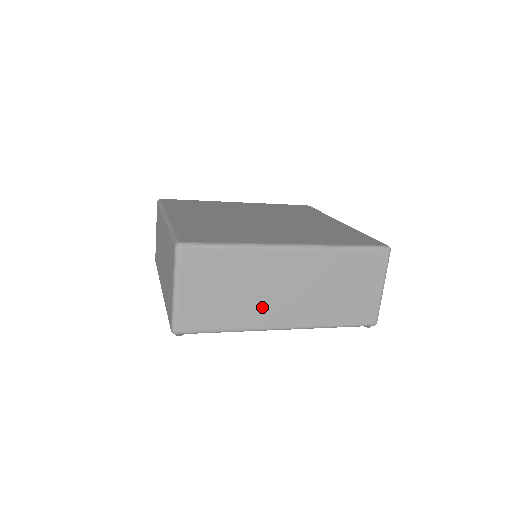
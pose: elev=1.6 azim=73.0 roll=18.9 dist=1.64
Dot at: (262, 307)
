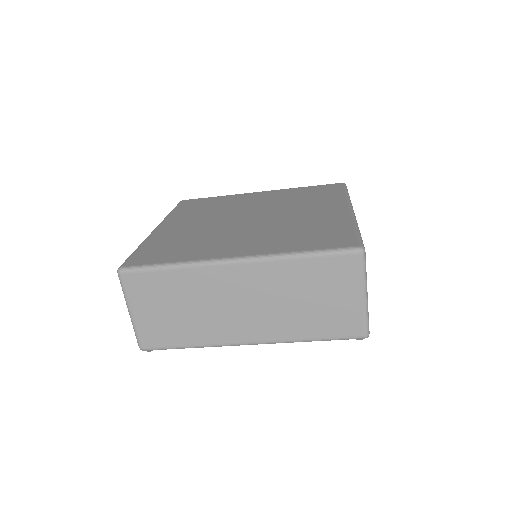
Dot at: (220, 323)
